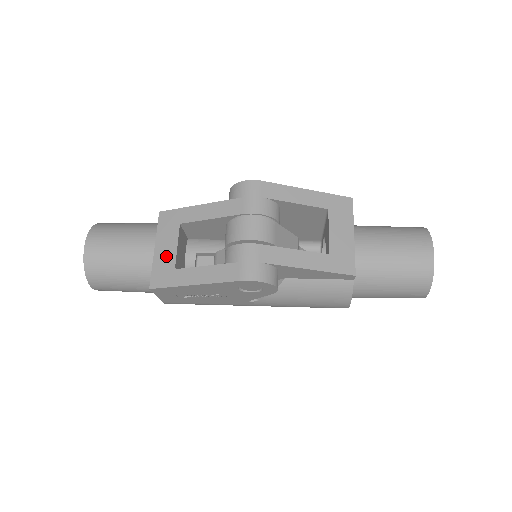
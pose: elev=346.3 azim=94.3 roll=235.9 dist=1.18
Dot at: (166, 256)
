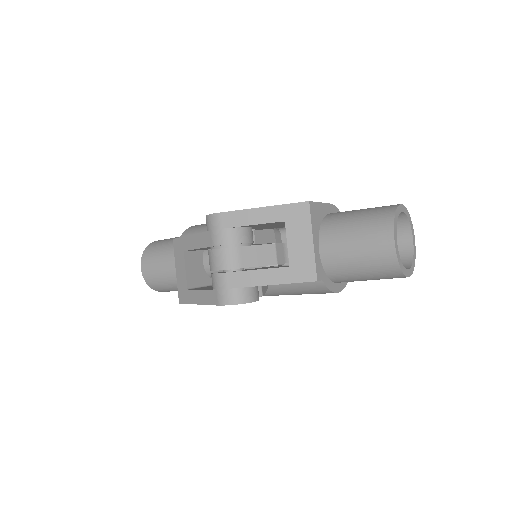
Dot at: (182, 278)
